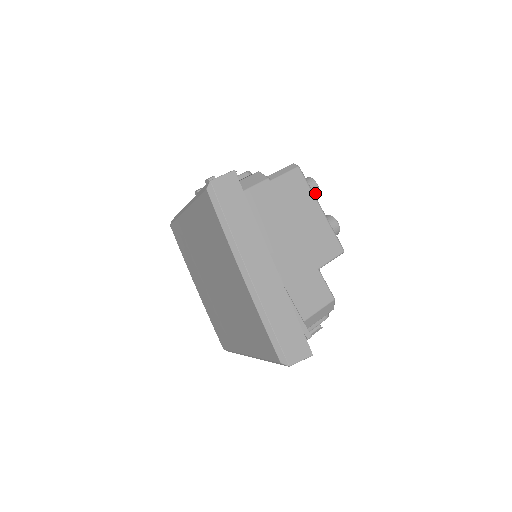
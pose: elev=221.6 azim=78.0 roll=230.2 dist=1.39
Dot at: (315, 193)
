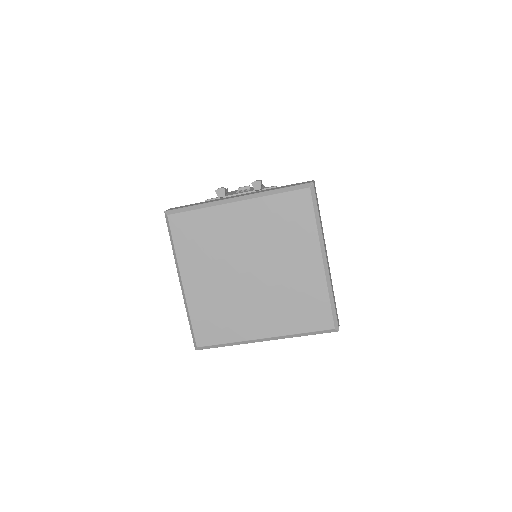
Dot at: occluded
